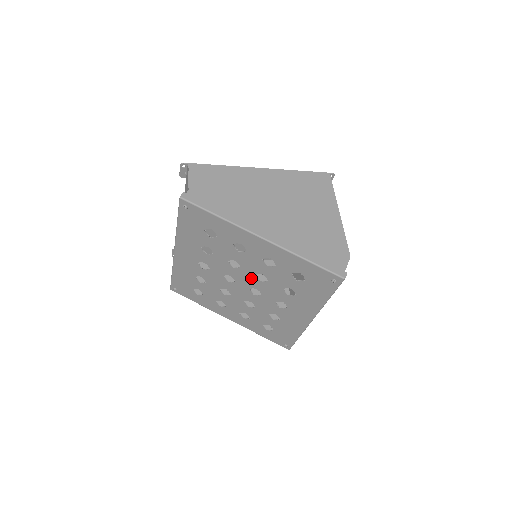
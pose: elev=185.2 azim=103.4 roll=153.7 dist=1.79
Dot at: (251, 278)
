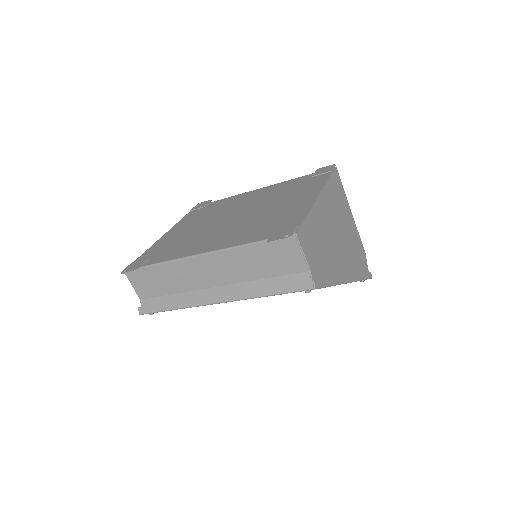
Dot at: occluded
